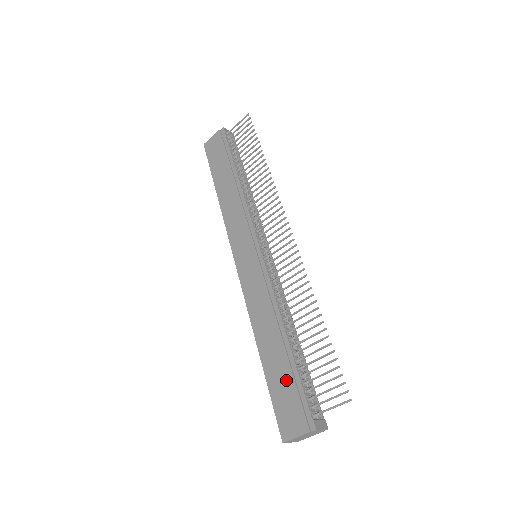
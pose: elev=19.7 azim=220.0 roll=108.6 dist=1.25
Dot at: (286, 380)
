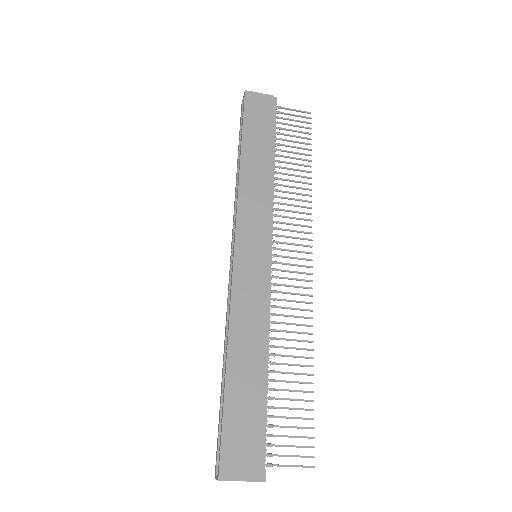
Dot at: (251, 413)
